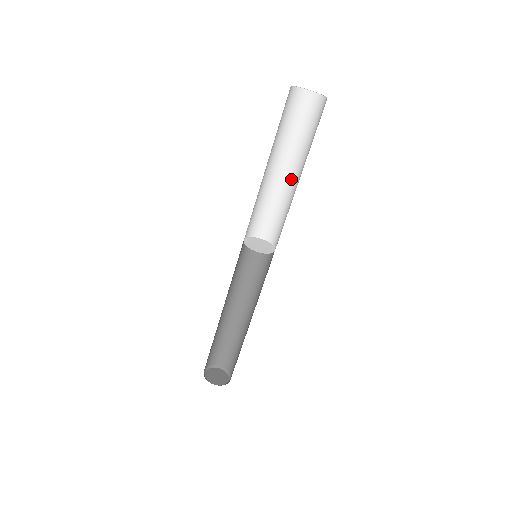
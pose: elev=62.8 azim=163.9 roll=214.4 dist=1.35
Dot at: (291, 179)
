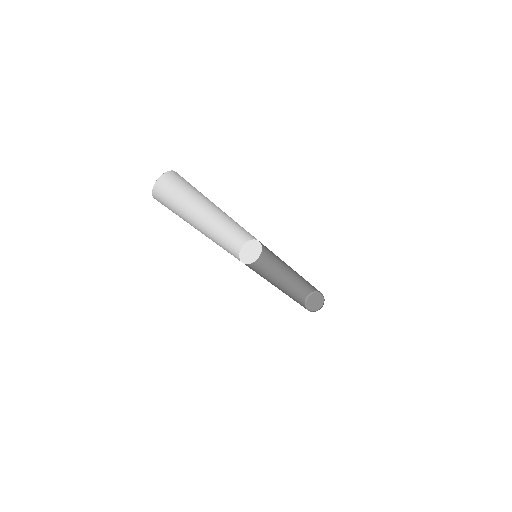
Dot at: occluded
